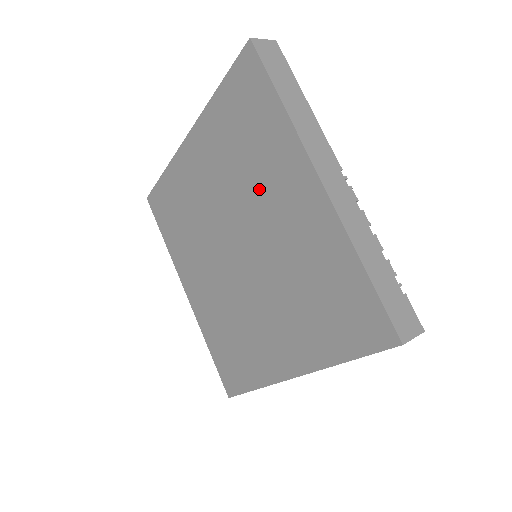
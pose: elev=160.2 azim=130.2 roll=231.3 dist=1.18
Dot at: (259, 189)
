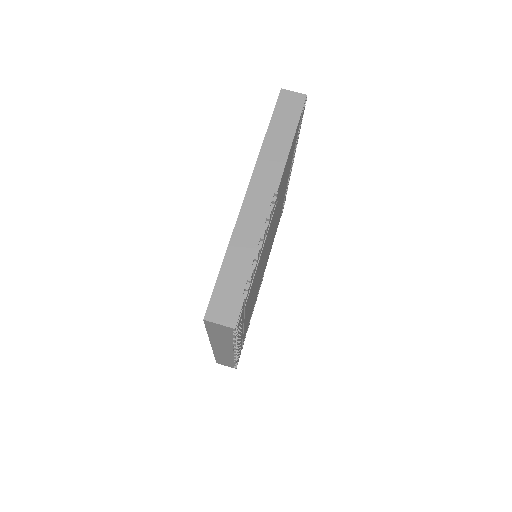
Dot at: occluded
